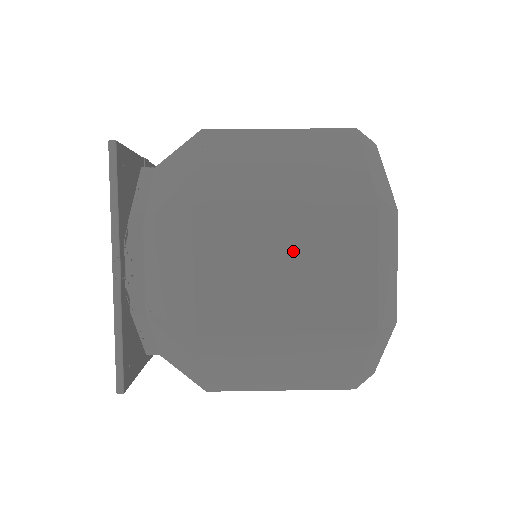
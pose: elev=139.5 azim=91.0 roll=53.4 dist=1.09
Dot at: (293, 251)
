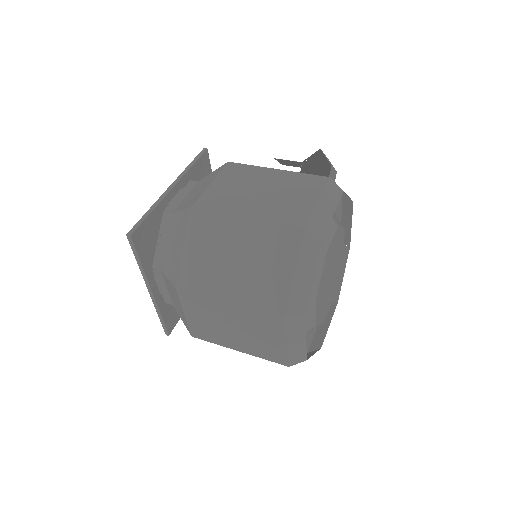
Dot at: (236, 322)
